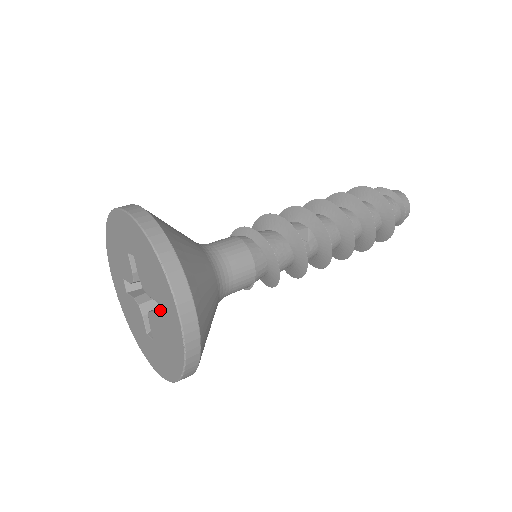
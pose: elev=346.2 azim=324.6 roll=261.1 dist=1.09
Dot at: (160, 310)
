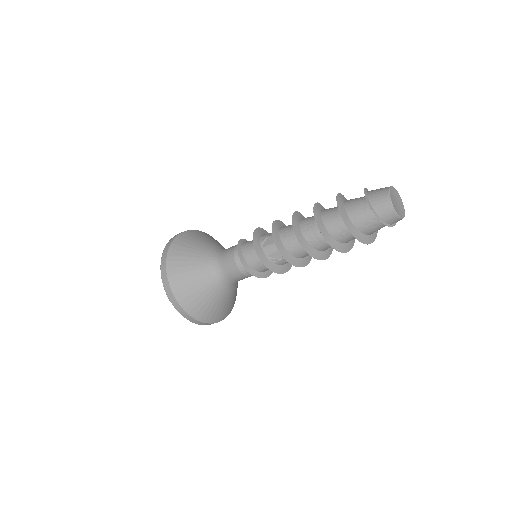
Dot at: occluded
